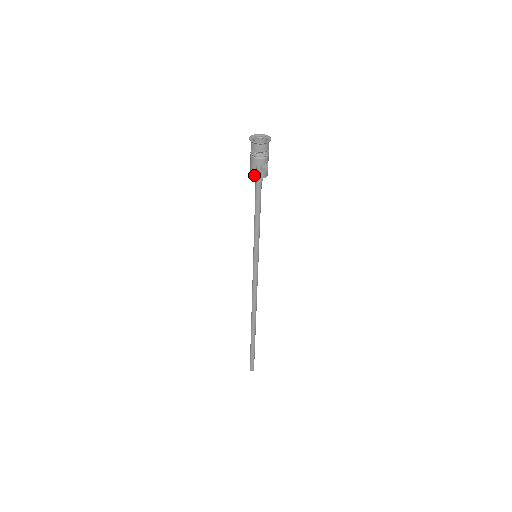
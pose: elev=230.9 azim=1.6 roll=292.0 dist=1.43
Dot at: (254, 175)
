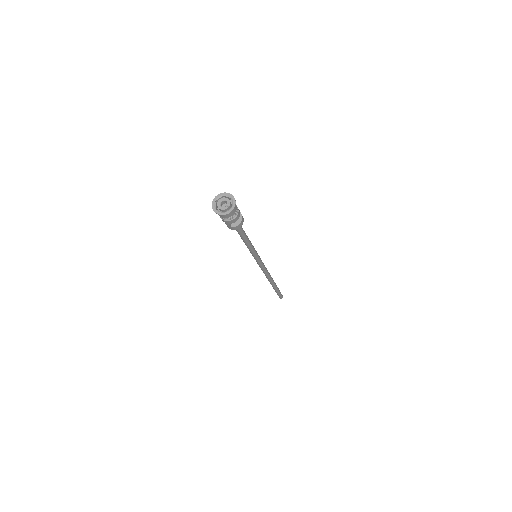
Dot at: (235, 228)
